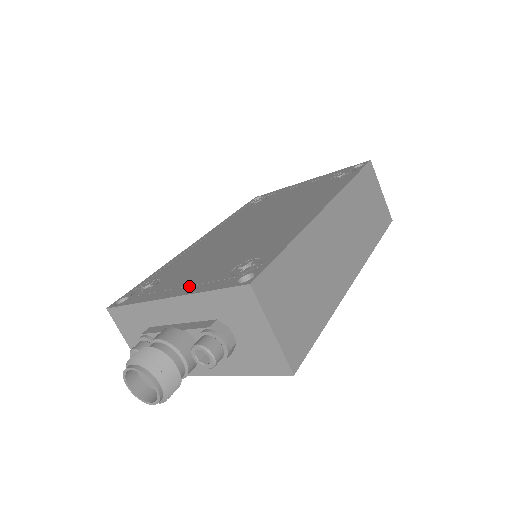
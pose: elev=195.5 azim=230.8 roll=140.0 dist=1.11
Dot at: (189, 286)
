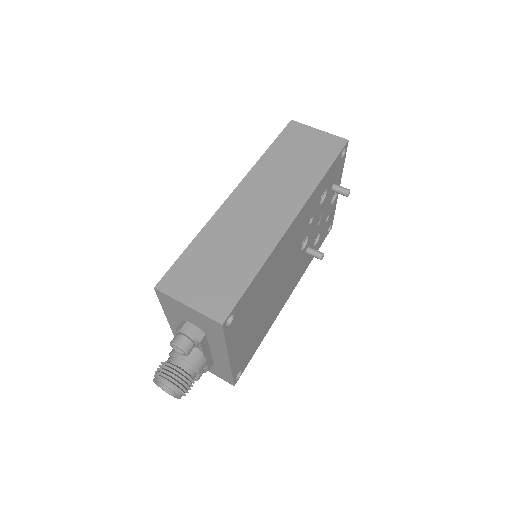
Dot at: occluded
